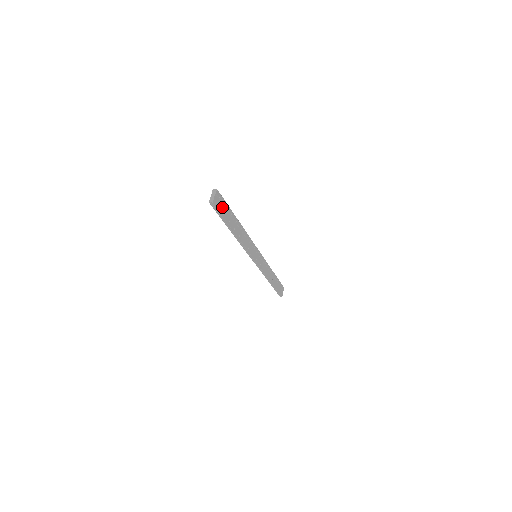
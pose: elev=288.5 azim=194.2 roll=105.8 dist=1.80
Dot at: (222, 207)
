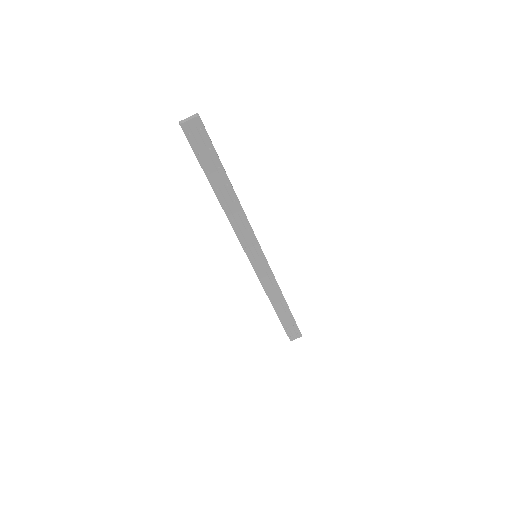
Dot at: (201, 145)
